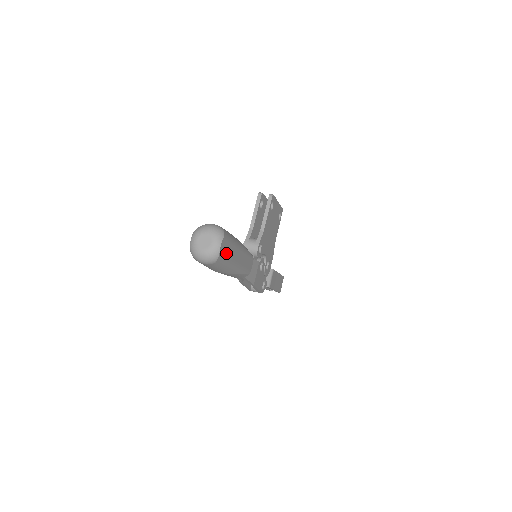
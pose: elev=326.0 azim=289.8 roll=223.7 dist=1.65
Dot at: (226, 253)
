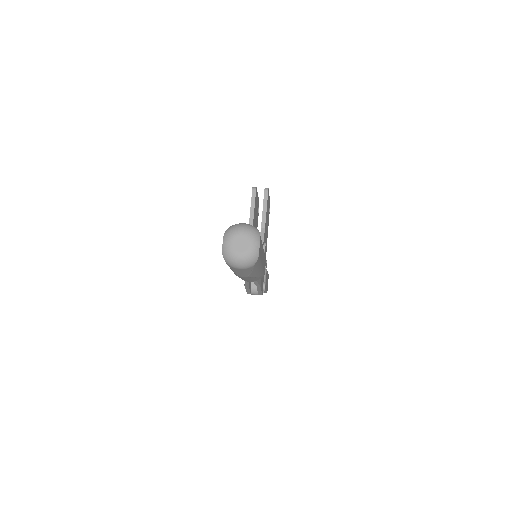
Dot at: (260, 254)
